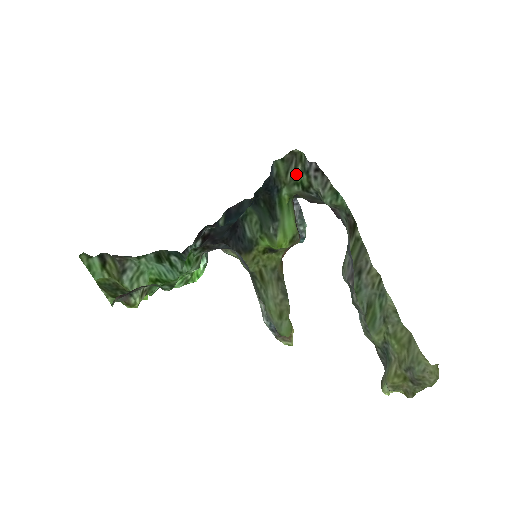
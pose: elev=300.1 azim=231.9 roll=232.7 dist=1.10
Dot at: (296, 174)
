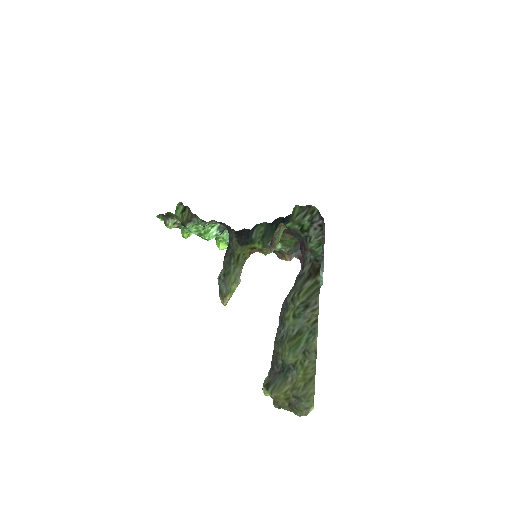
Dot at: (304, 219)
